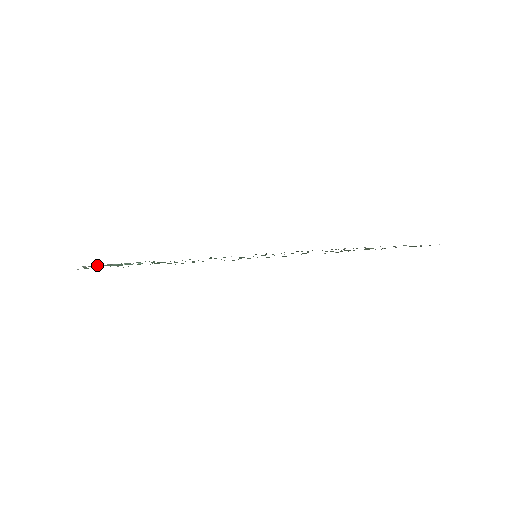
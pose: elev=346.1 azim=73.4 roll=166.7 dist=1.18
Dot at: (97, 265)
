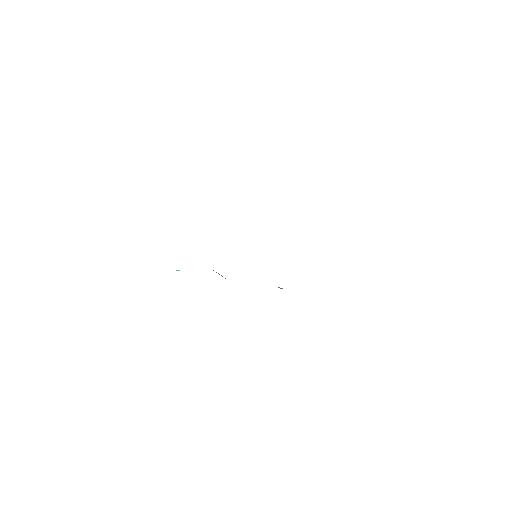
Dot at: occluded
